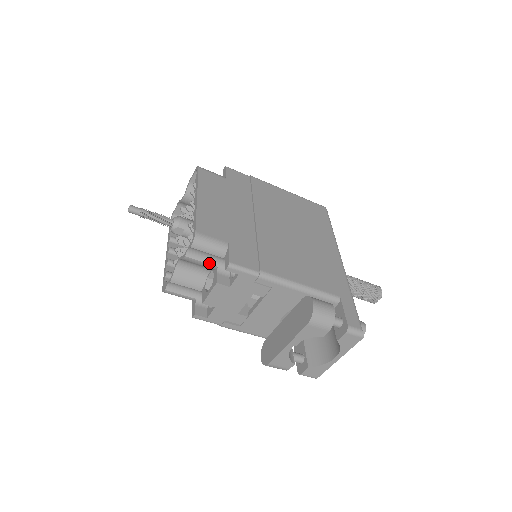
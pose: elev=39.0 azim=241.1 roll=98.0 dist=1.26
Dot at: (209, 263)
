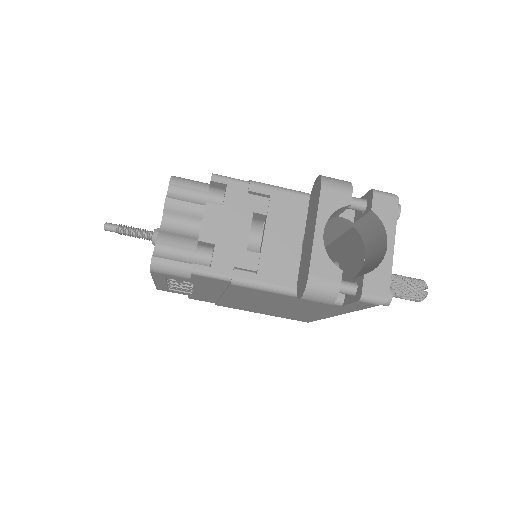
Dot at: (194, 203)
